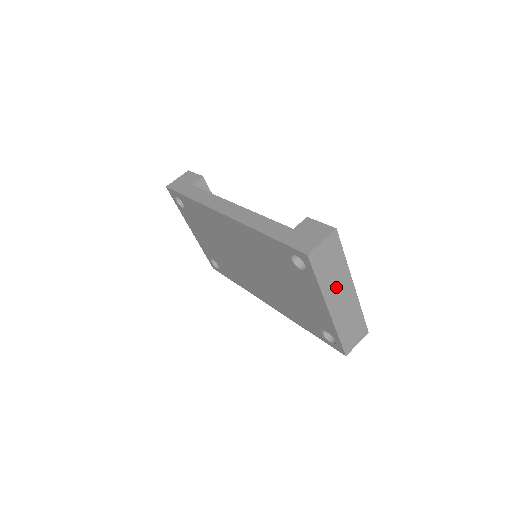
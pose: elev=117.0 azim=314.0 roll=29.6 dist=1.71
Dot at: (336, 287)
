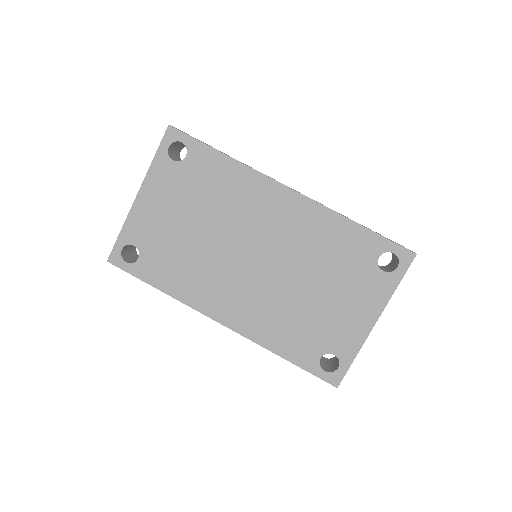
Dot at: occluded
